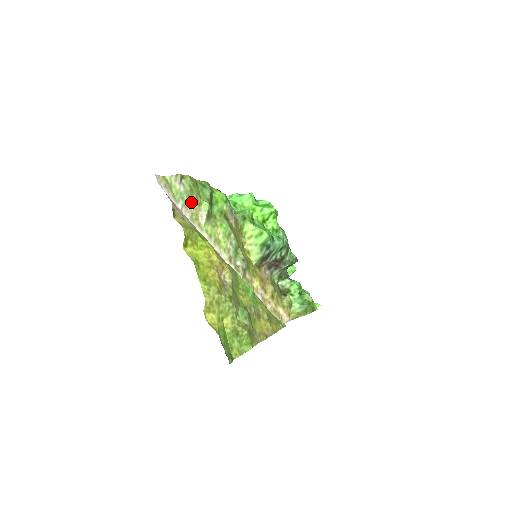
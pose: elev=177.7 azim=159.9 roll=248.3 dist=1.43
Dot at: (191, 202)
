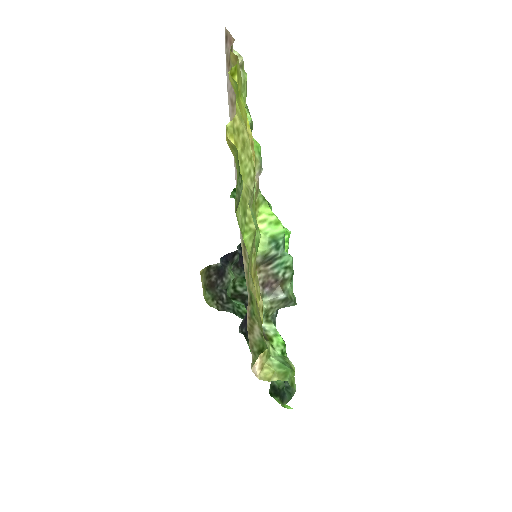
Dot at: occluded
